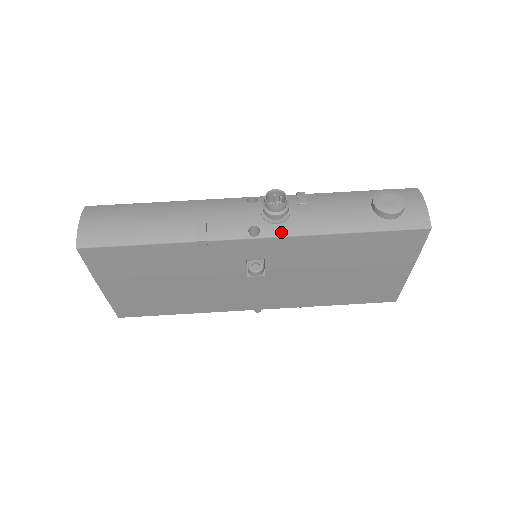
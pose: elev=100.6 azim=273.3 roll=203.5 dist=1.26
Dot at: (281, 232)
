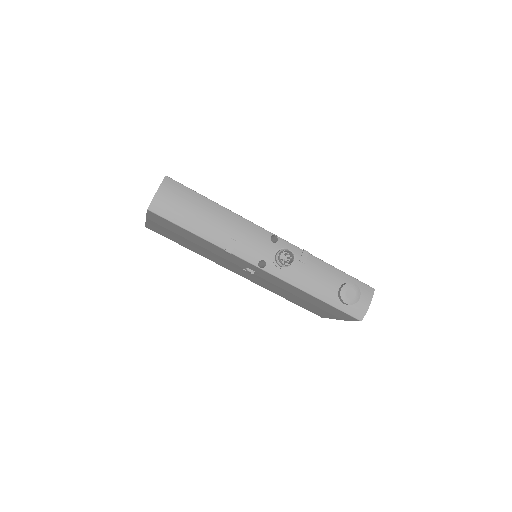
Dot at: (277, 274)
